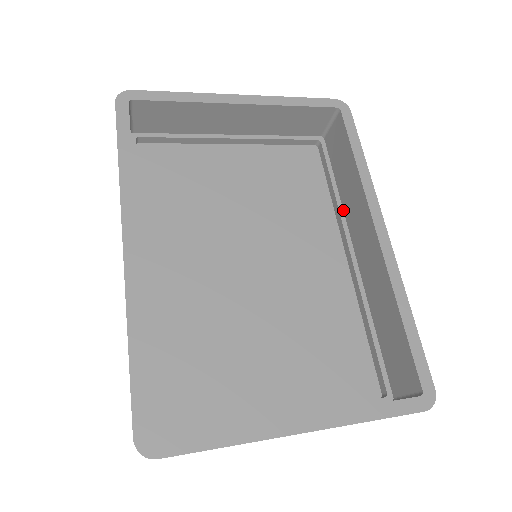
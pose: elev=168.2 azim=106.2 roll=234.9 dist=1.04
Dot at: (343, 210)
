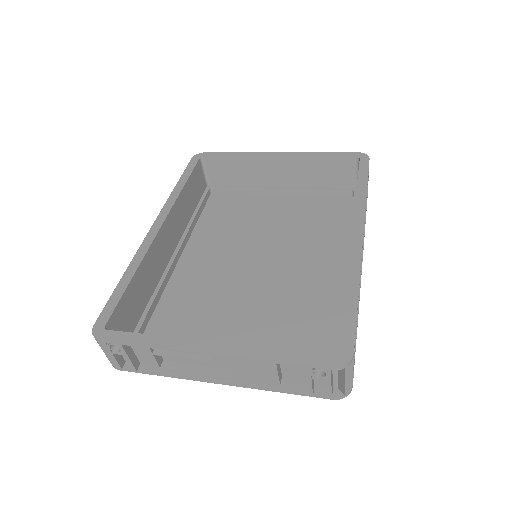
Dot at: occluded
